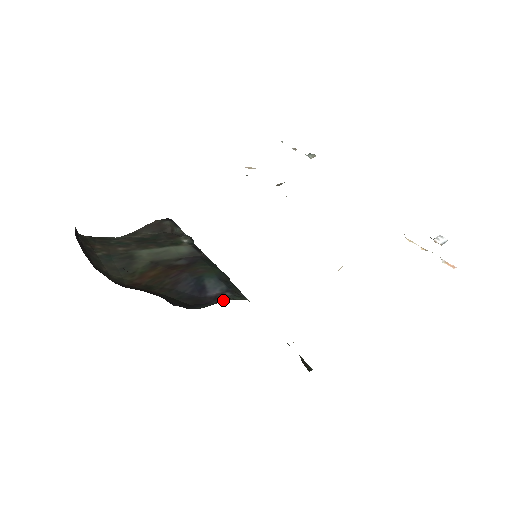
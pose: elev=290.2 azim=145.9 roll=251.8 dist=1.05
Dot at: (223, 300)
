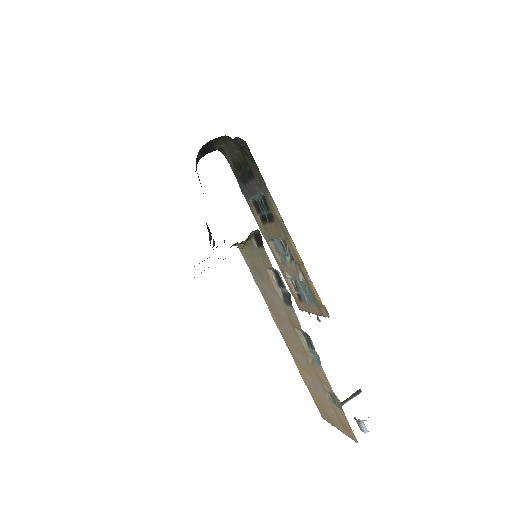
Dot at: occluded
